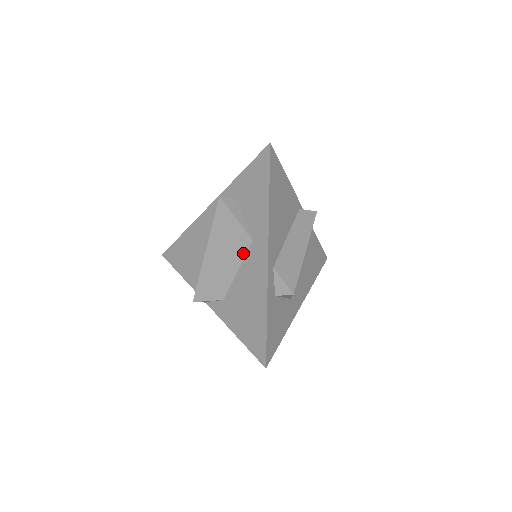
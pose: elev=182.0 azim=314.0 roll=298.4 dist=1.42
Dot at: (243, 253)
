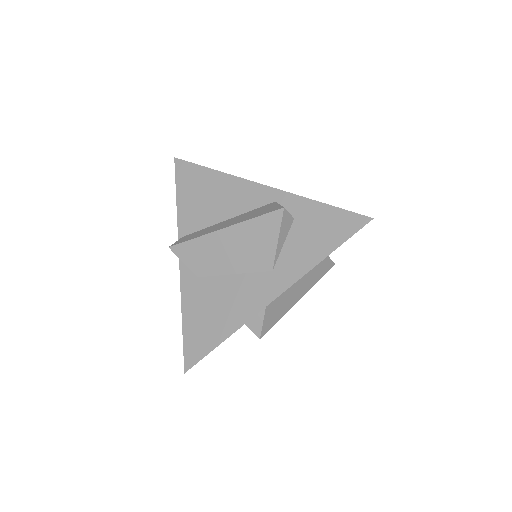
Dot at: (254, 269)
